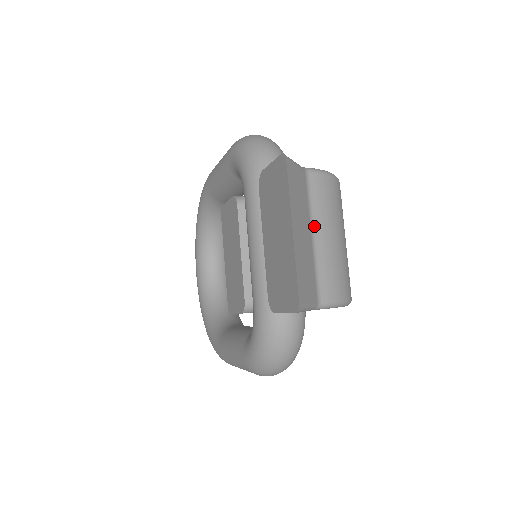
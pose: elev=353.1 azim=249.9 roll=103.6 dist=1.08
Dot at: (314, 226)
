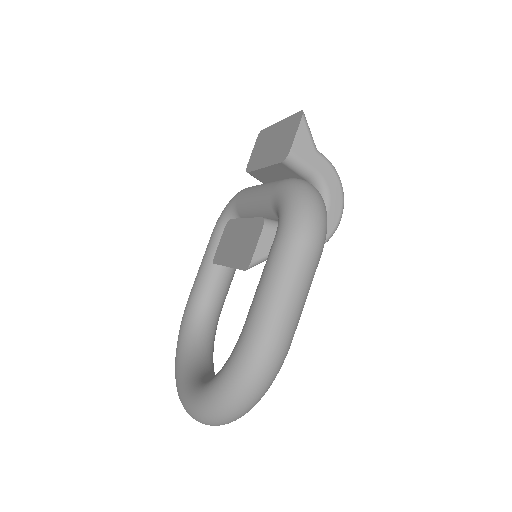
Dot at: occluded
